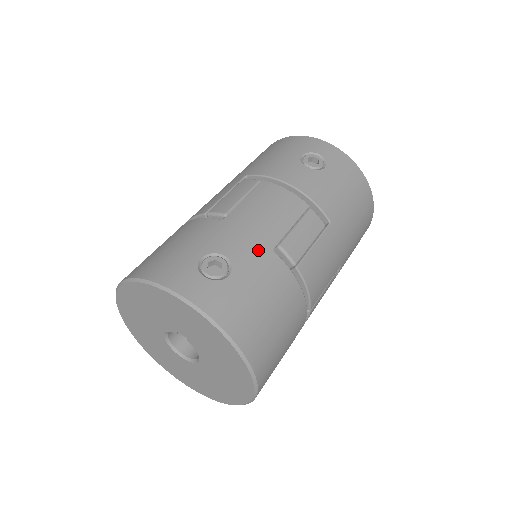
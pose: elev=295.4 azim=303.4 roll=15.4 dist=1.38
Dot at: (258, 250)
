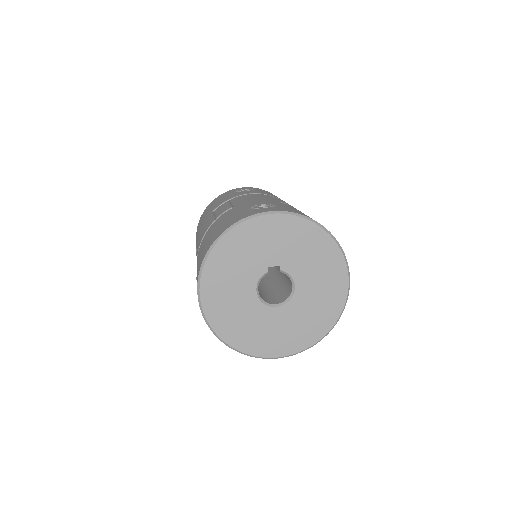
Dot at: occluded
